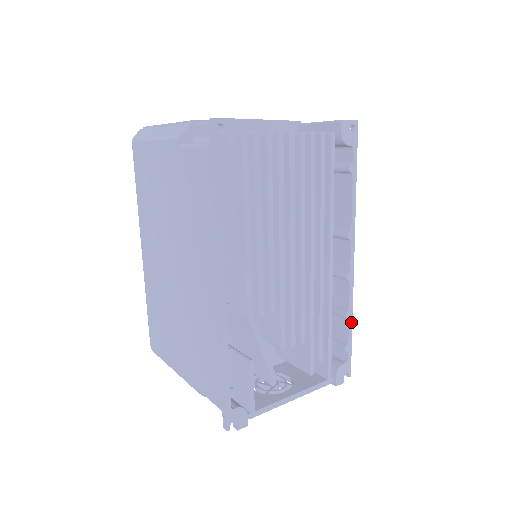
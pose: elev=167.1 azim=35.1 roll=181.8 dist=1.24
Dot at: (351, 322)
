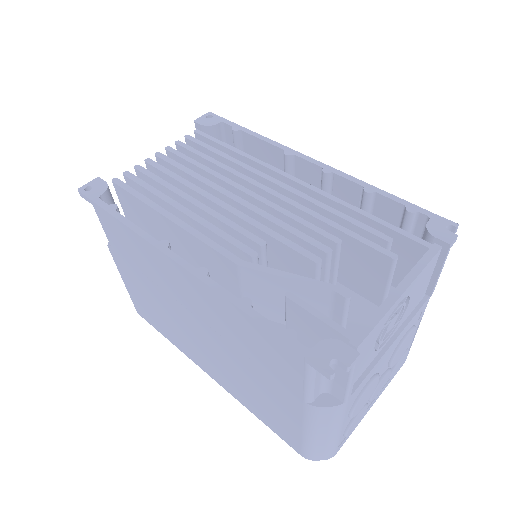
Dot at: (382, 192)
